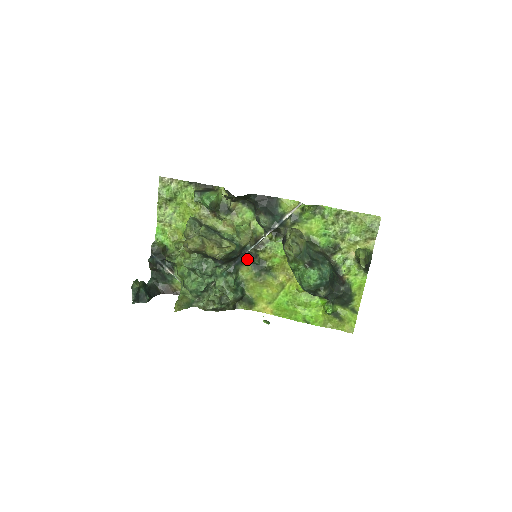
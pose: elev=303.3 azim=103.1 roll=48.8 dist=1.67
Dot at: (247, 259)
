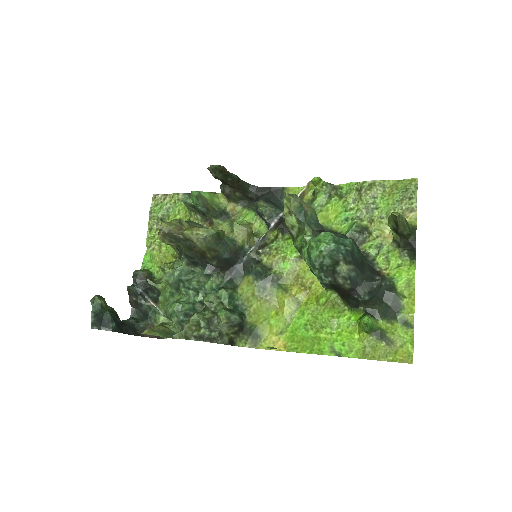
Dot at: (247, 267)
